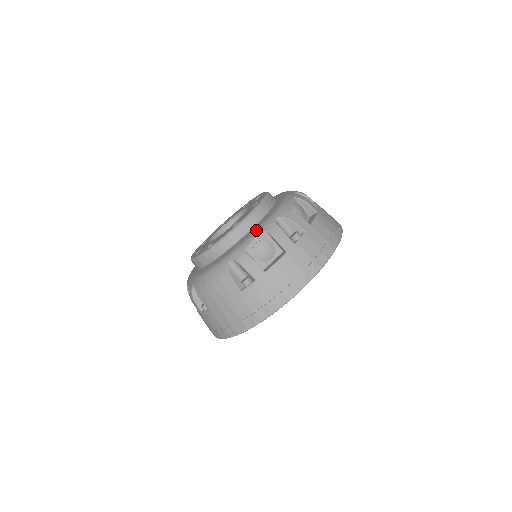
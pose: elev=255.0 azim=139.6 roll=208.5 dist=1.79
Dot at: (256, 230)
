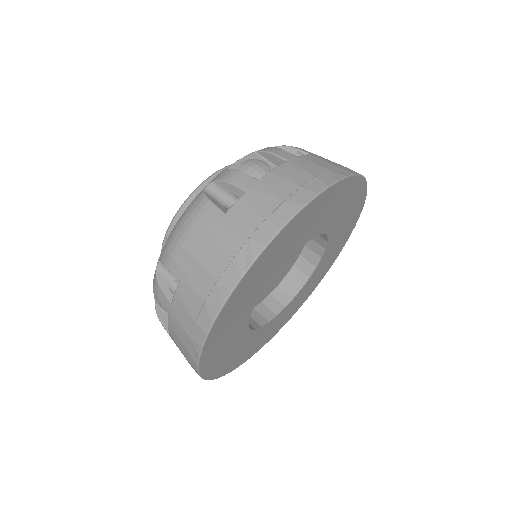
Dot at: occluded
